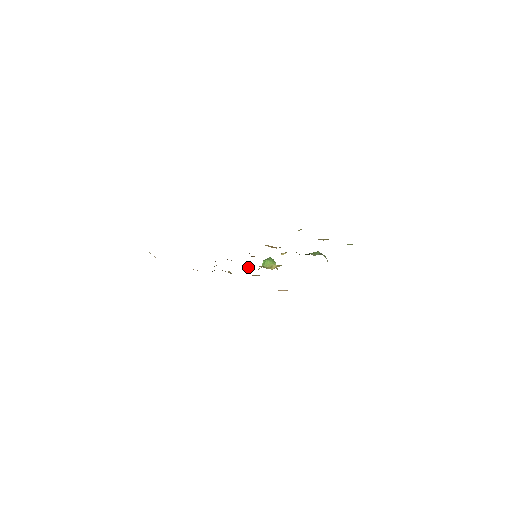
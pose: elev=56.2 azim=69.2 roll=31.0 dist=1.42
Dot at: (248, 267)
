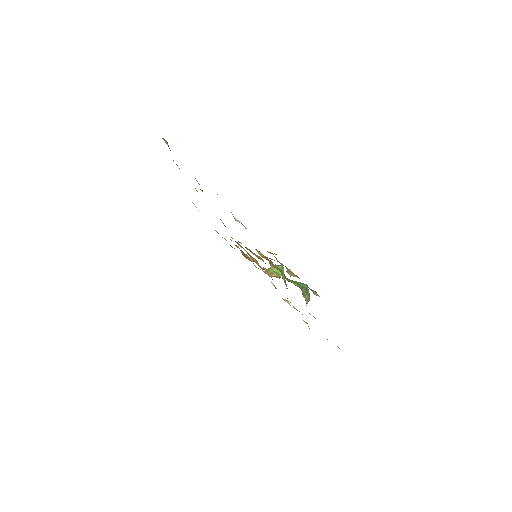
Dot at: (255, 262)
